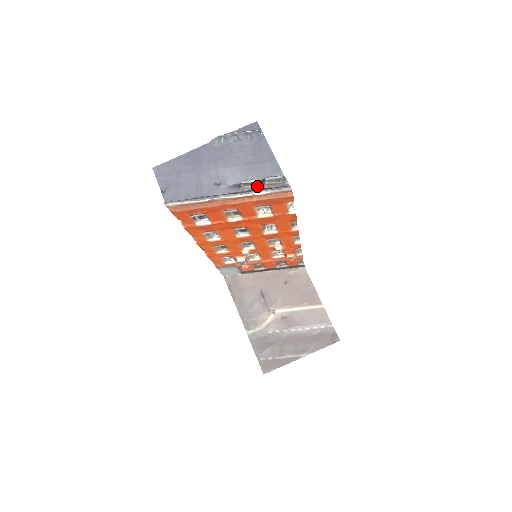
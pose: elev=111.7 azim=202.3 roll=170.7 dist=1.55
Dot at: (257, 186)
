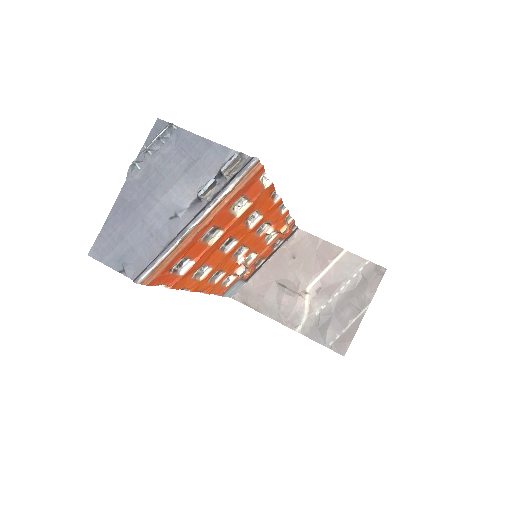
Dot at: (218, 185)
